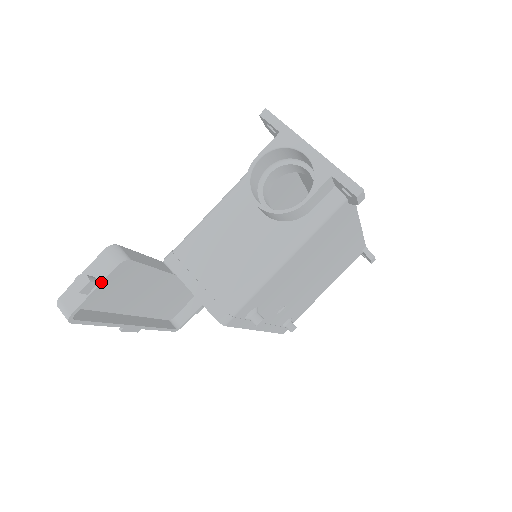
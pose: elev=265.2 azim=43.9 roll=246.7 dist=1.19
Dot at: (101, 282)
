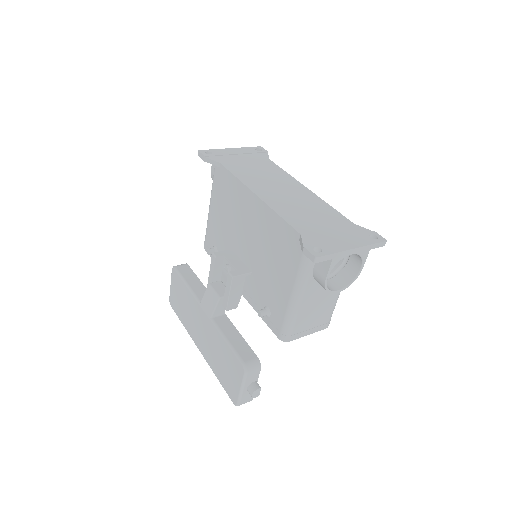
Dot at: occluded
